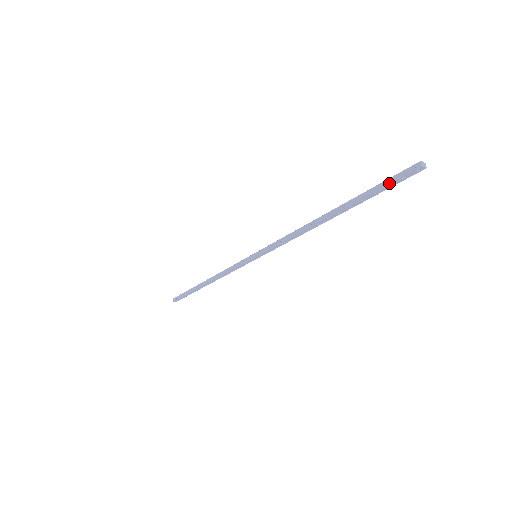
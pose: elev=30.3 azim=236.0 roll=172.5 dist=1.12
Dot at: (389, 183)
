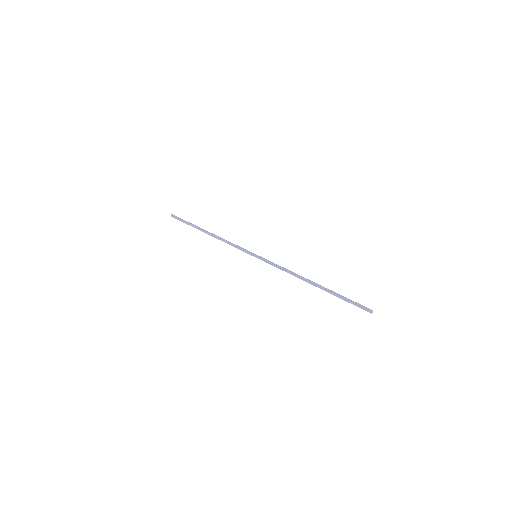
Dot at: (353, 304)
